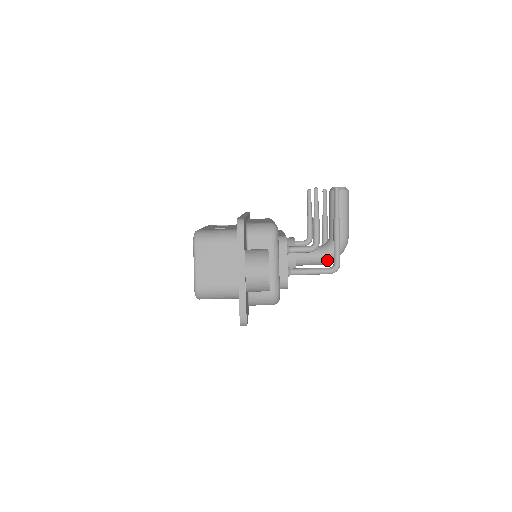
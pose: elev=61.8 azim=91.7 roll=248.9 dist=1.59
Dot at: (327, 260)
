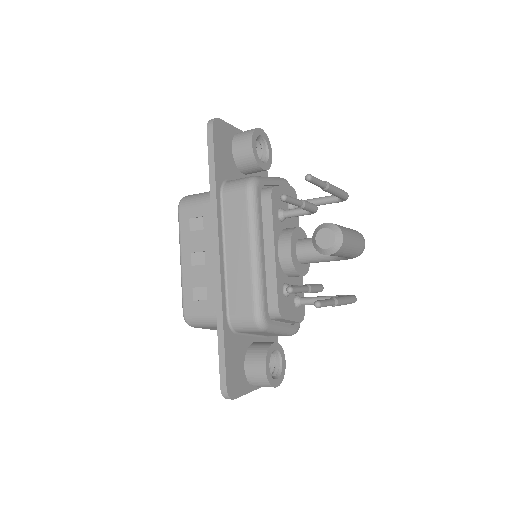
Dot at: occluded
